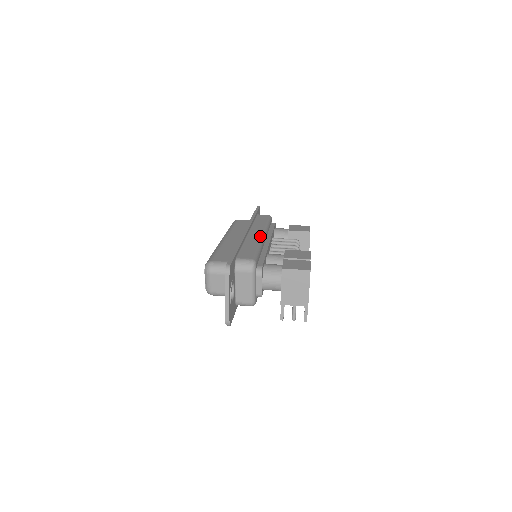
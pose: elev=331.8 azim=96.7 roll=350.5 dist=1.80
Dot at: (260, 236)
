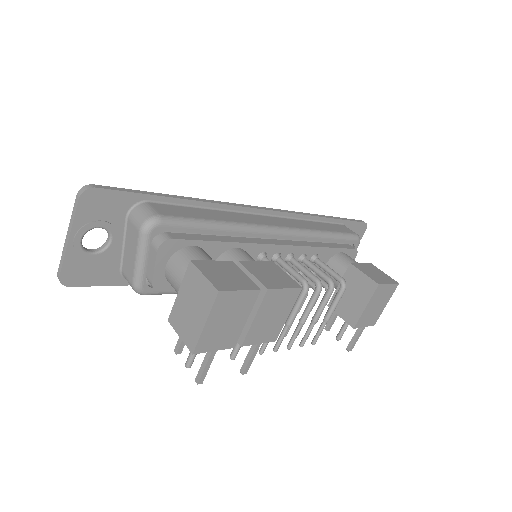
Dot at: (264, 223)
